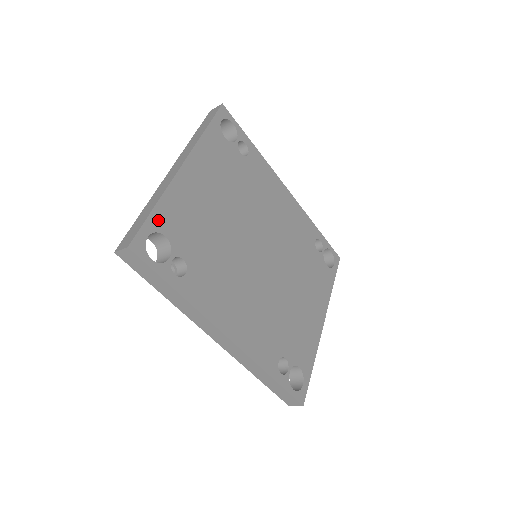
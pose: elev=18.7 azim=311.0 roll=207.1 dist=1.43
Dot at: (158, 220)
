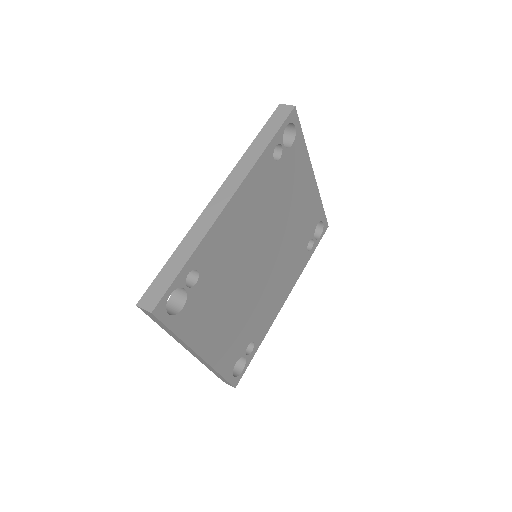
Dot at: (228, 371)
